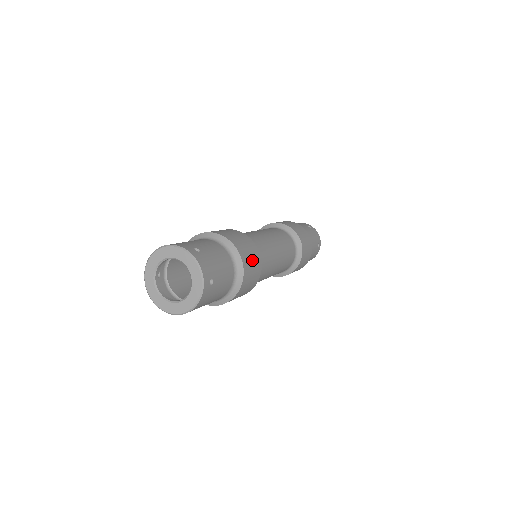
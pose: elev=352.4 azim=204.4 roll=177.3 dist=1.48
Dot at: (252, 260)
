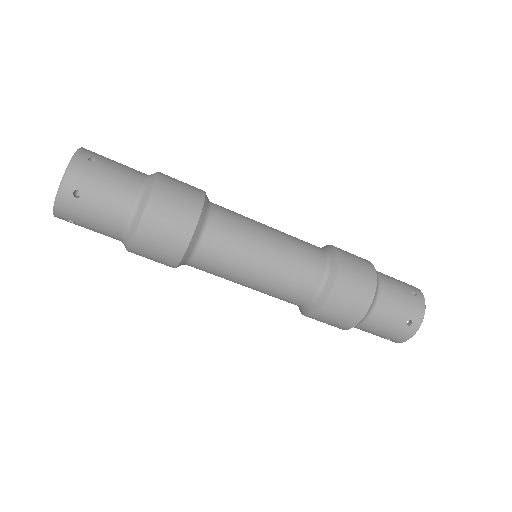
Dot at: (182, 185)
